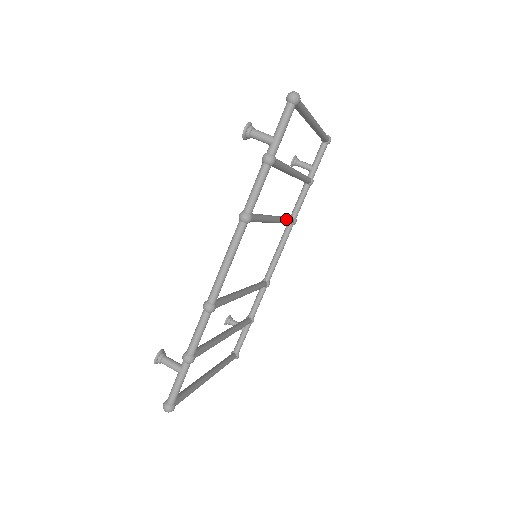
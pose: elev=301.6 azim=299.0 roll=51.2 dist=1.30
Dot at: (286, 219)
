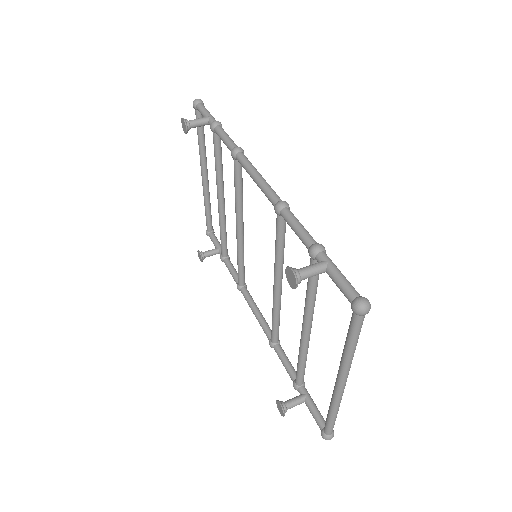
Dot at: occluded
